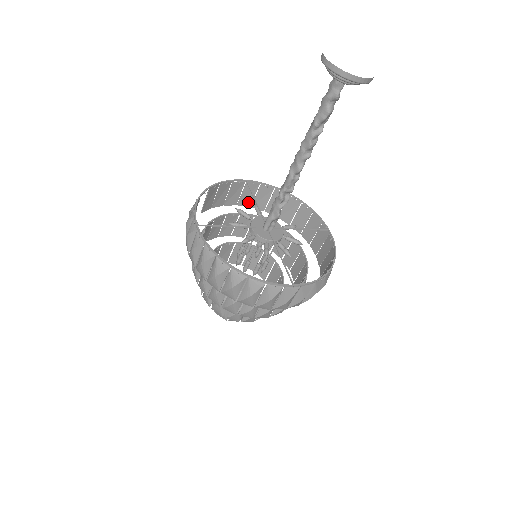
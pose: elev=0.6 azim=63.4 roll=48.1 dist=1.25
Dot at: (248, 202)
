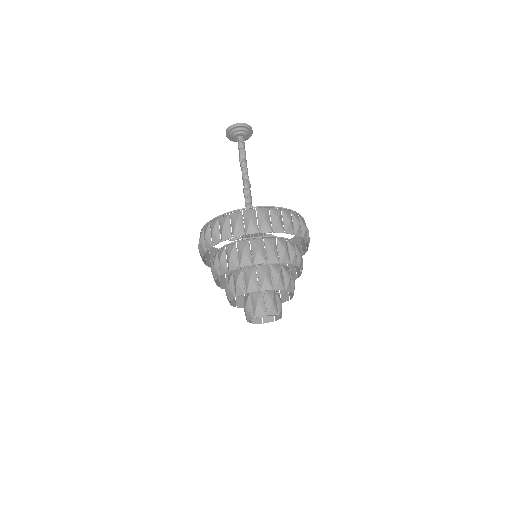
Dot at: occluded
